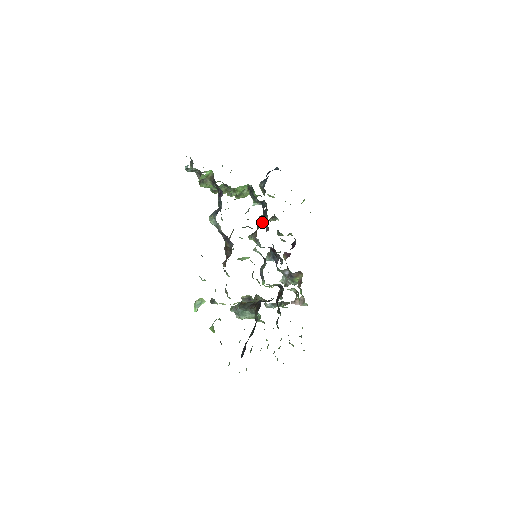
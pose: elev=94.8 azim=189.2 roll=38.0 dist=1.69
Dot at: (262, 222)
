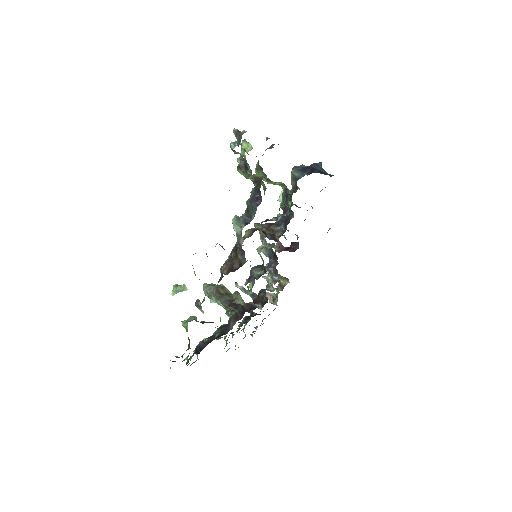
Dot at: (280, 228)
